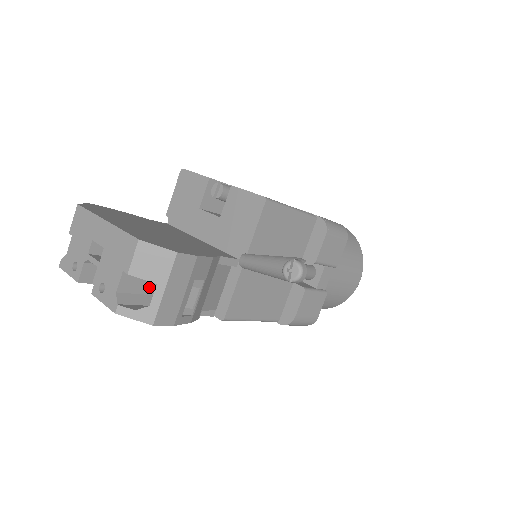
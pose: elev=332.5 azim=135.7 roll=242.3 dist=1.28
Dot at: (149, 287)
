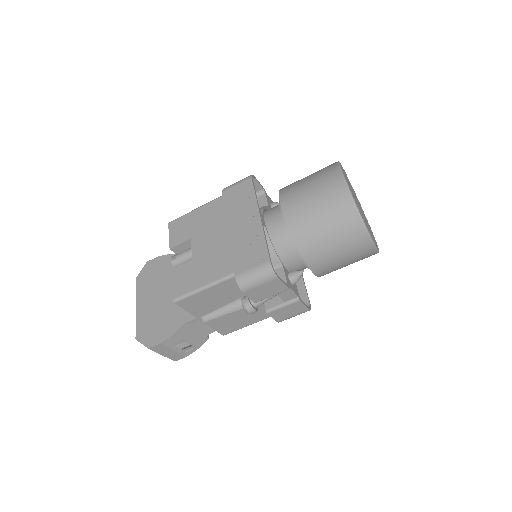
Dot at: occluded
